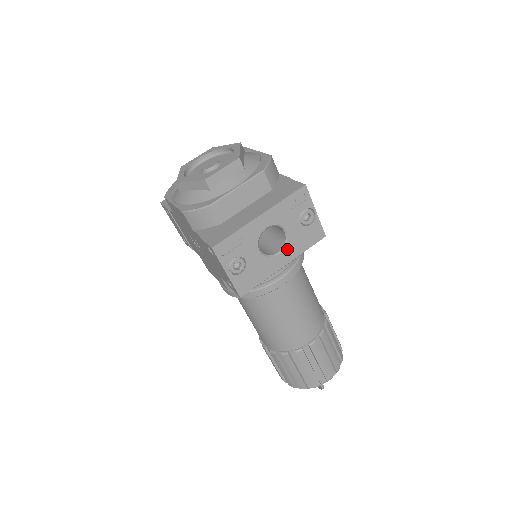
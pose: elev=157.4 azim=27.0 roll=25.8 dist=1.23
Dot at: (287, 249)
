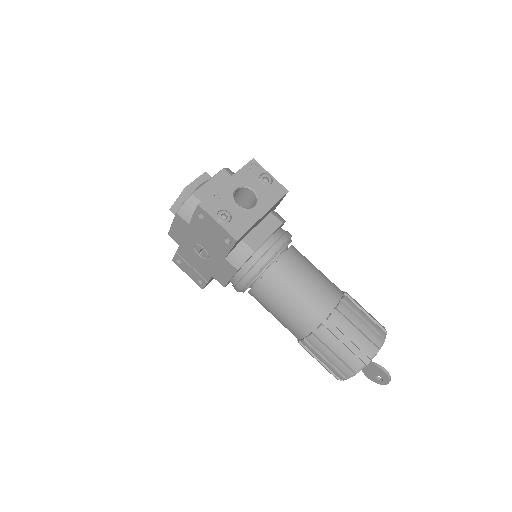
Dot at: (260, 202)
